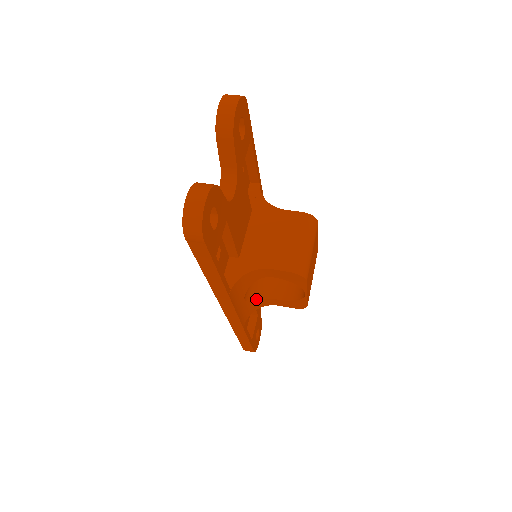
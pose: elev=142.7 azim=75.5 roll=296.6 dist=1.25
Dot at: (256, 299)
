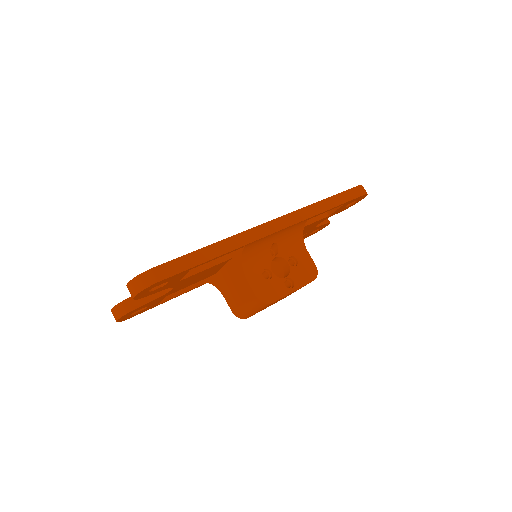
Dot at: occluded
